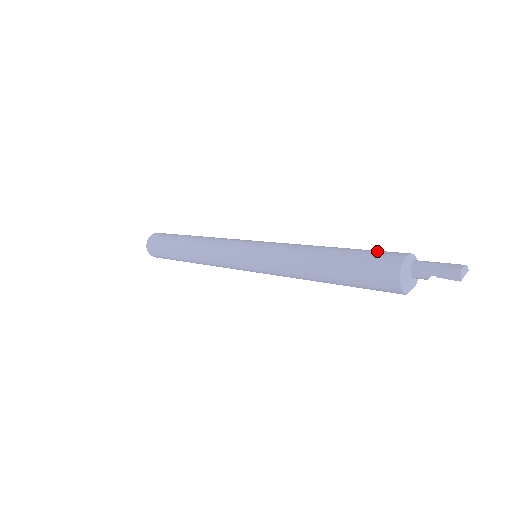
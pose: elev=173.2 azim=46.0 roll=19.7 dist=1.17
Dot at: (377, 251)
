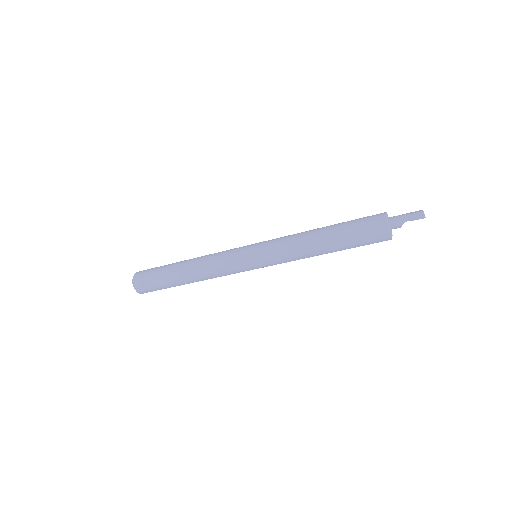
Dot at: occluded
